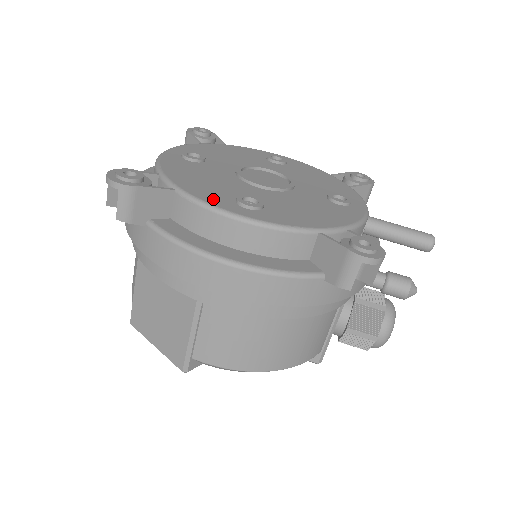
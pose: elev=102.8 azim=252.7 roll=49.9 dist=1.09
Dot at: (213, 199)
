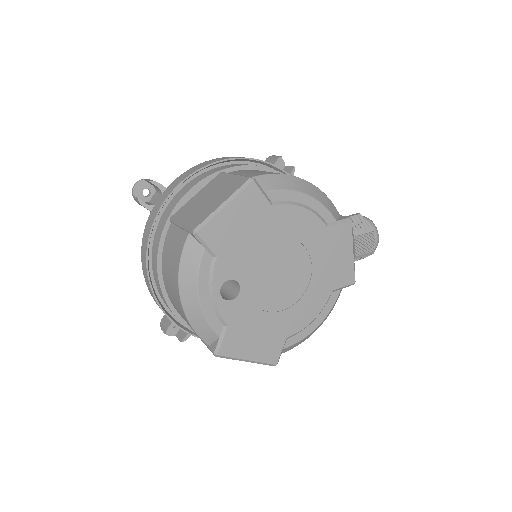
Dot at: occluded
